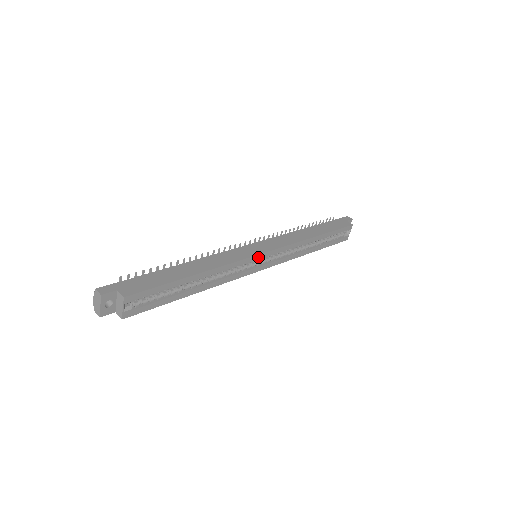
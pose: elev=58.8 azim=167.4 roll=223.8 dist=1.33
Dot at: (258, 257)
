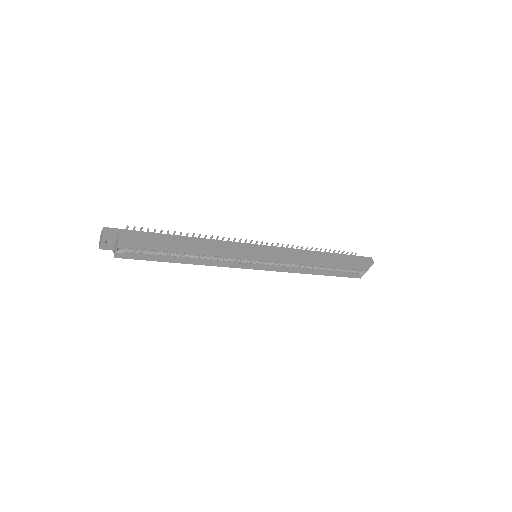
Dot at: (254, 257)
